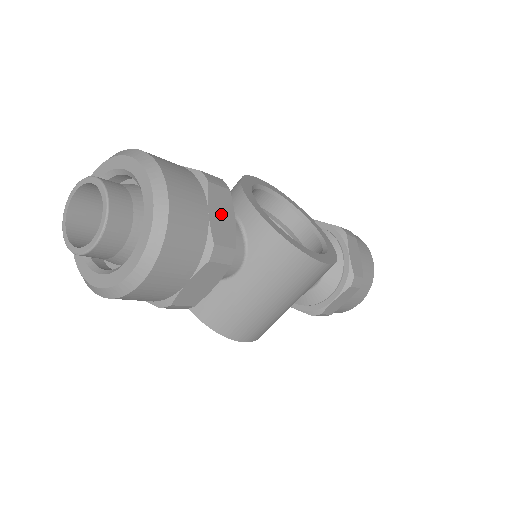
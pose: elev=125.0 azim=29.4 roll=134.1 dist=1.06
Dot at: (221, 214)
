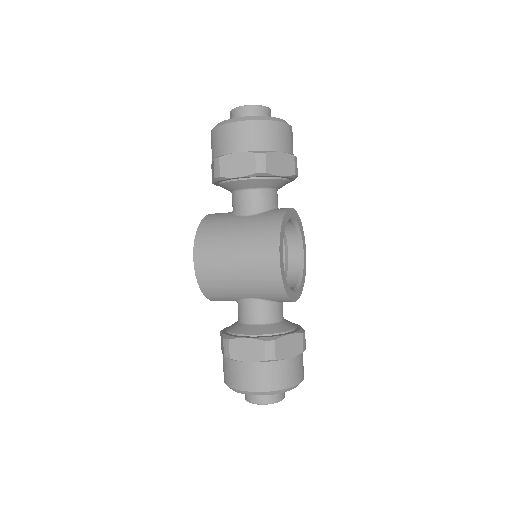
Dot at: (281, 163)
